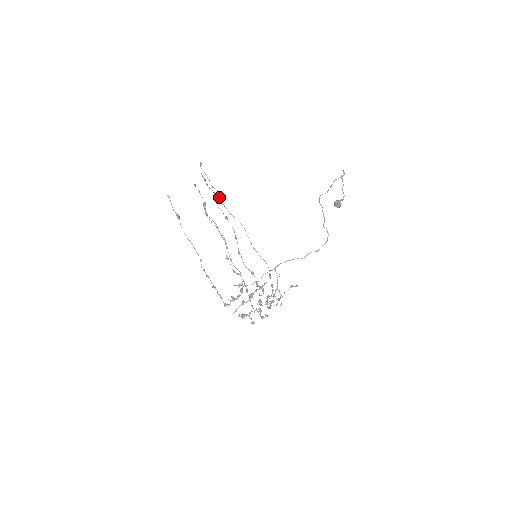
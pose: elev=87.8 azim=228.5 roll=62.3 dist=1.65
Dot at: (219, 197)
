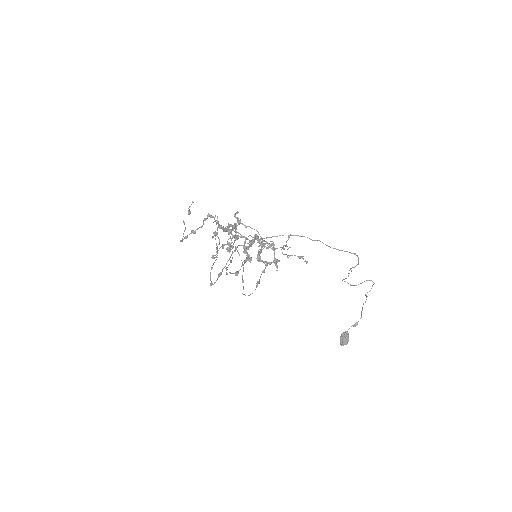
Dot at: occluded
